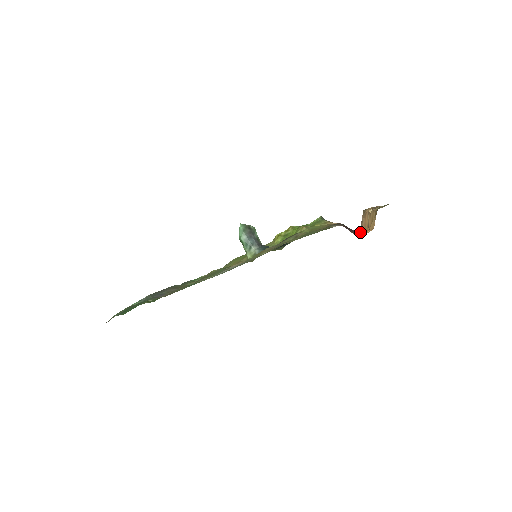
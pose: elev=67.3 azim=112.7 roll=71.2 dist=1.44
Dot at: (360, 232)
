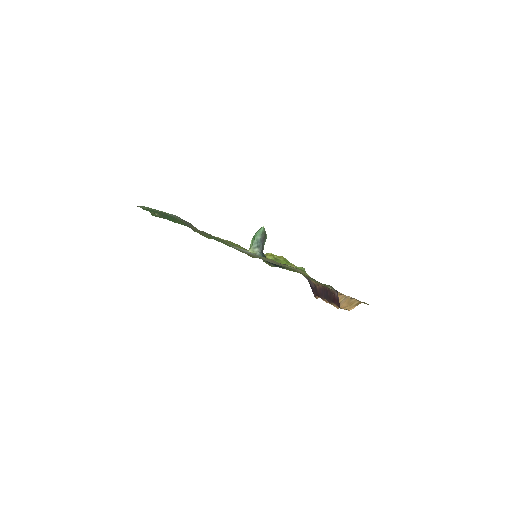
Dot at: occluded
